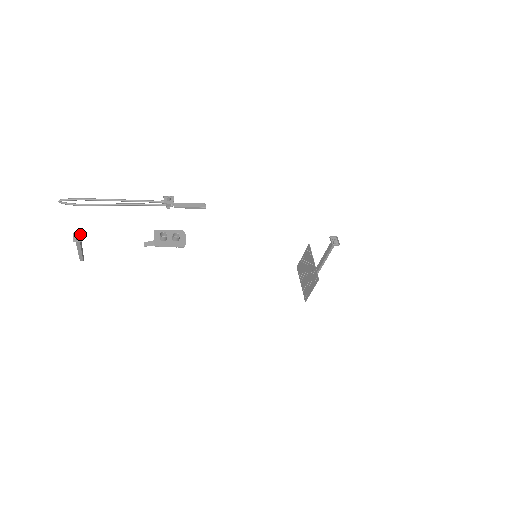
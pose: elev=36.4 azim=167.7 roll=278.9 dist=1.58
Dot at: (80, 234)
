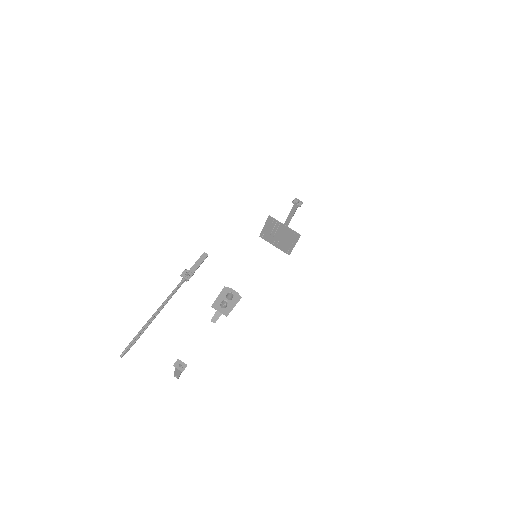
Dot at: (178, 362)
